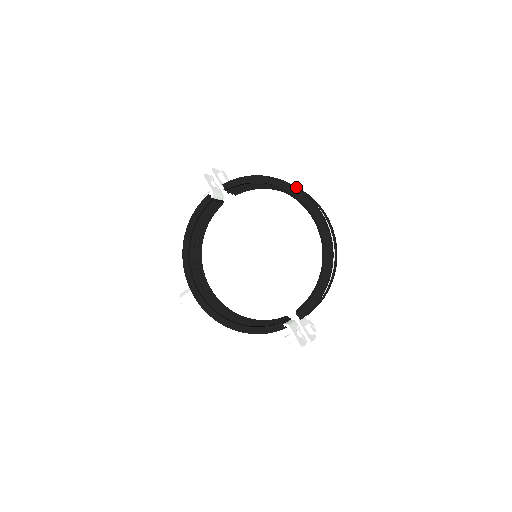
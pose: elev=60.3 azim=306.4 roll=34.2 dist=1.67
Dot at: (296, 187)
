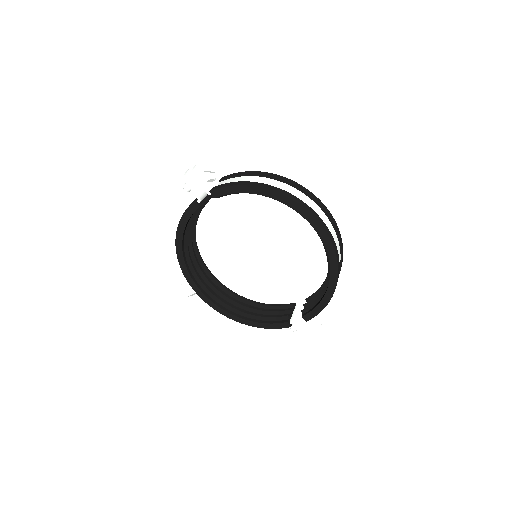
Dot at: (296, 203)
